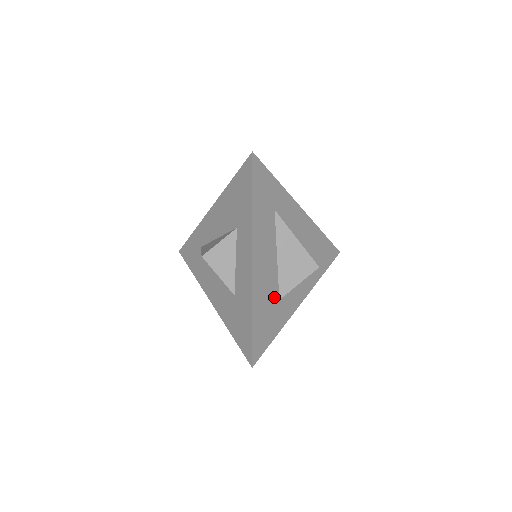
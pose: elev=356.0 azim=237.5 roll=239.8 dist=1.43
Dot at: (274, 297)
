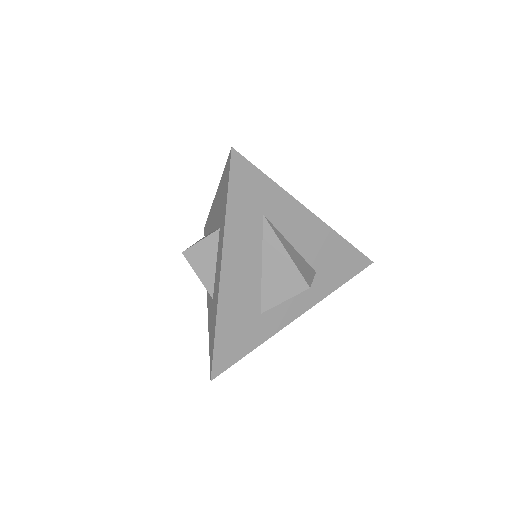
Dot at: (252, 310)
